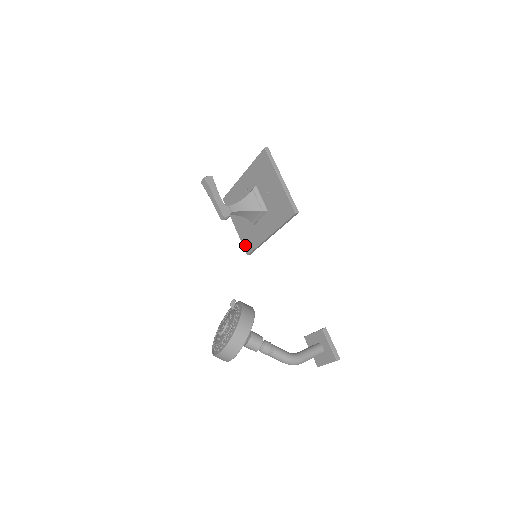
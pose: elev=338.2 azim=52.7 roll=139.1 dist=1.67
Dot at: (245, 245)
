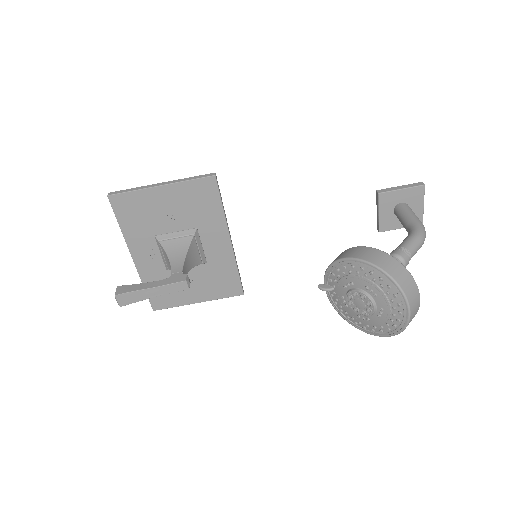
Dot at: (229, 293)
